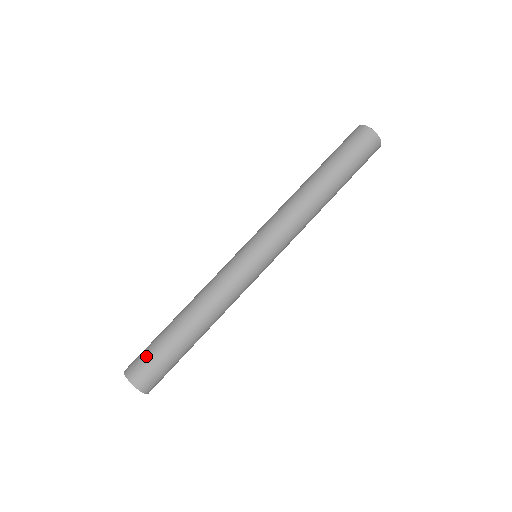
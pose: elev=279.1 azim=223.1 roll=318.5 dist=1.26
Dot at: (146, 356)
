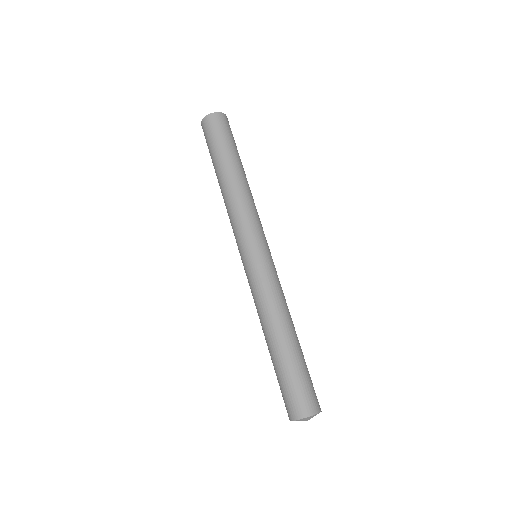
Dot at: (282, 394)
